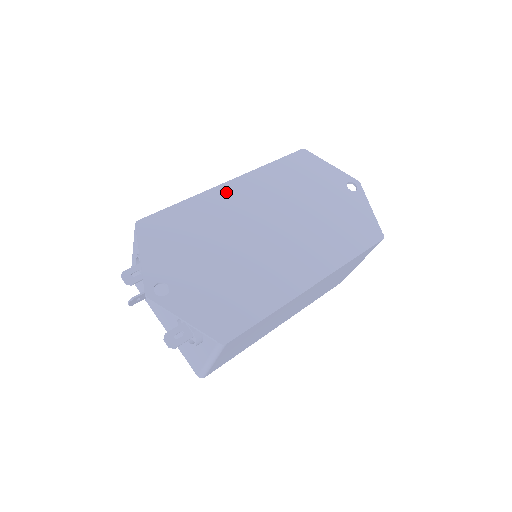
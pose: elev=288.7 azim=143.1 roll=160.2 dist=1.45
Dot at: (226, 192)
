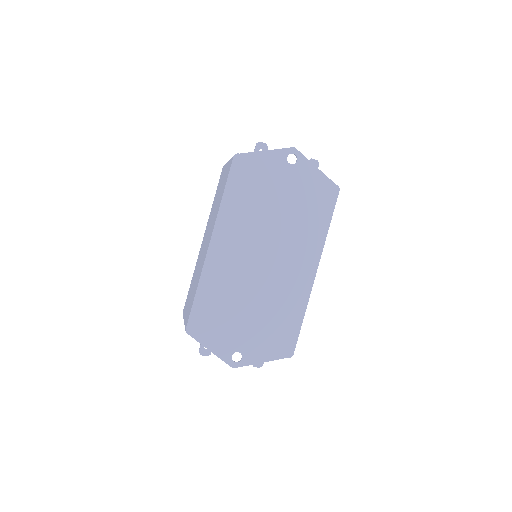
Dot at: (215, 256)
